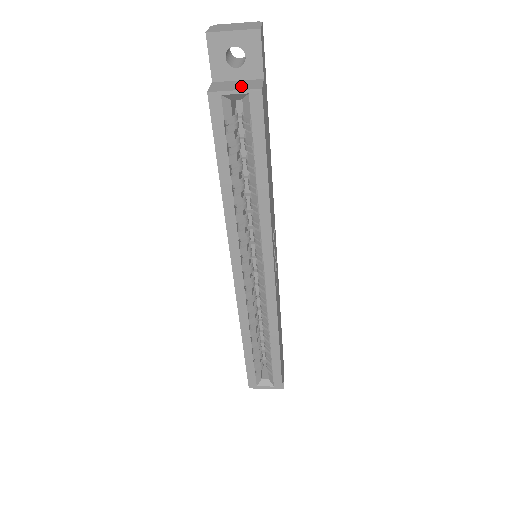
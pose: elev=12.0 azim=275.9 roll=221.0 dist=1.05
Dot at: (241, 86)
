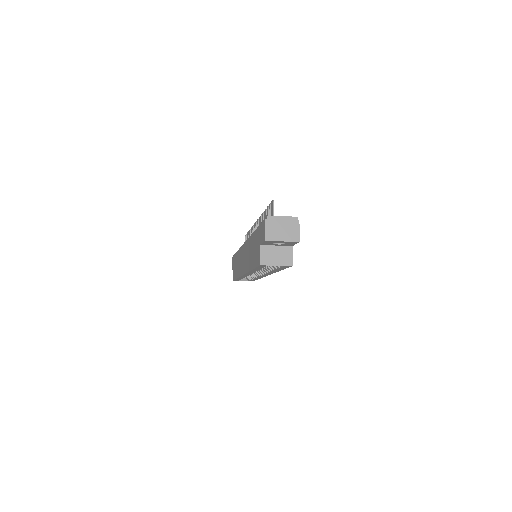
Dot at: (280, 258)
